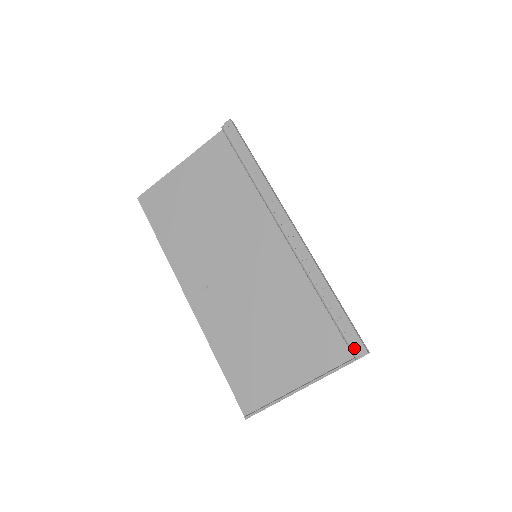
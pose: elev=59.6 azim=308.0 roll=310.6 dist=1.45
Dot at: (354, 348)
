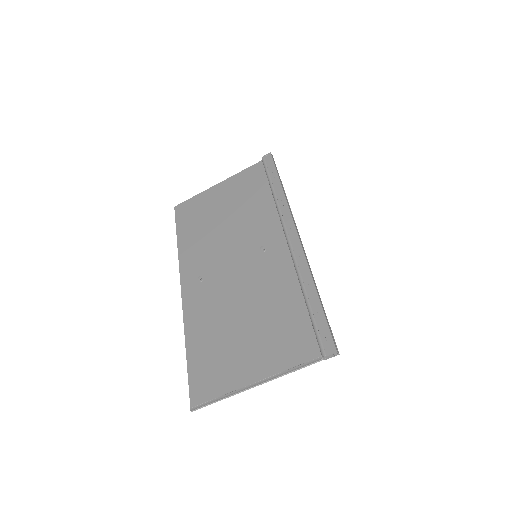
Dot at: (323, 345)
